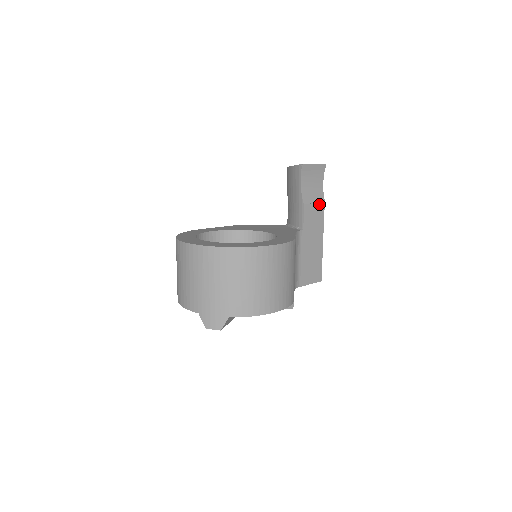
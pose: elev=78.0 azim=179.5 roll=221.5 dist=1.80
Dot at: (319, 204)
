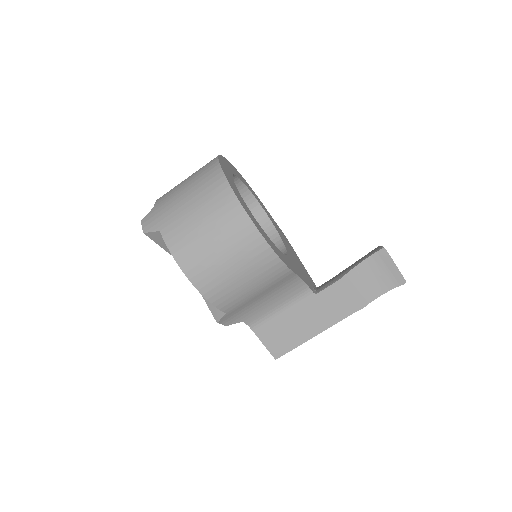
Dot at: (357, 300)
